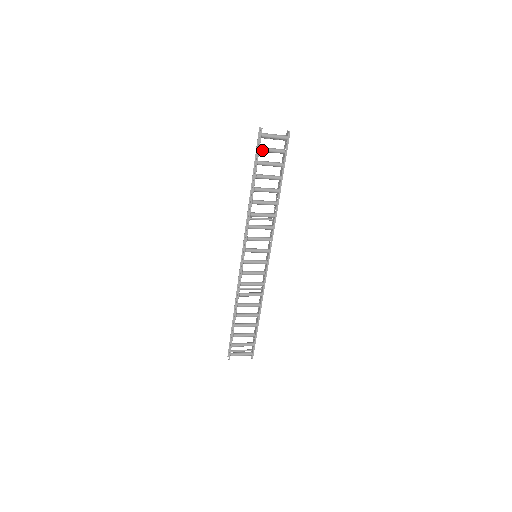
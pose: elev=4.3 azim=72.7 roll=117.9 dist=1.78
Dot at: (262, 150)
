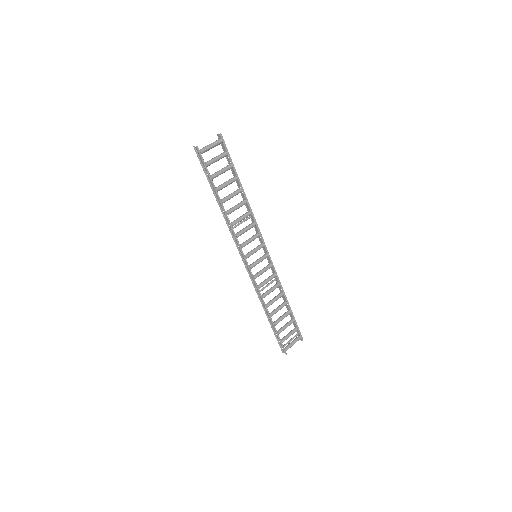
Dot at: (208, 164)
